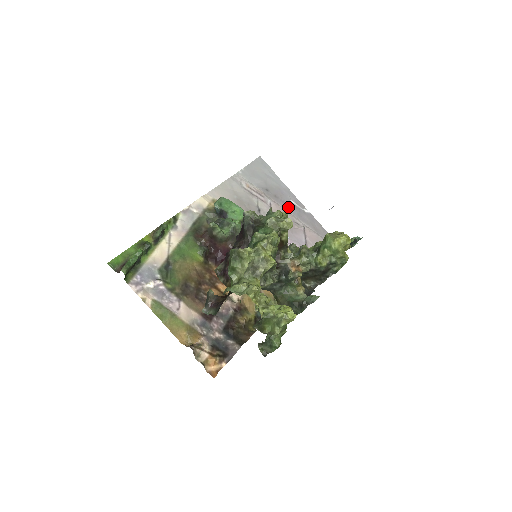
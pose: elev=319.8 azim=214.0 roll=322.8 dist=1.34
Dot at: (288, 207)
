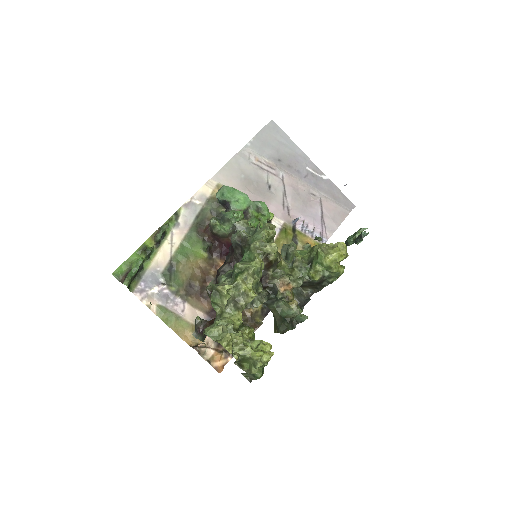
Dot at: (303, 176)
